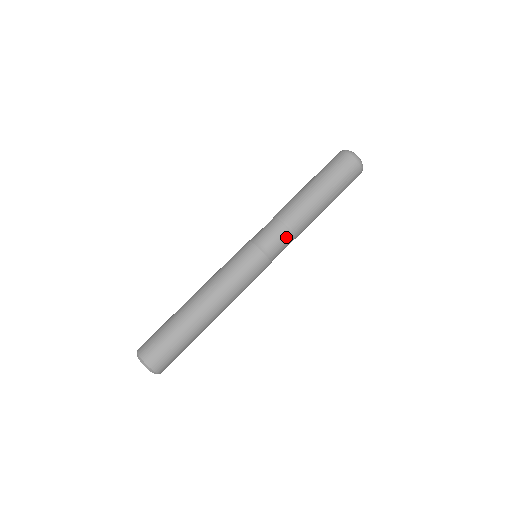
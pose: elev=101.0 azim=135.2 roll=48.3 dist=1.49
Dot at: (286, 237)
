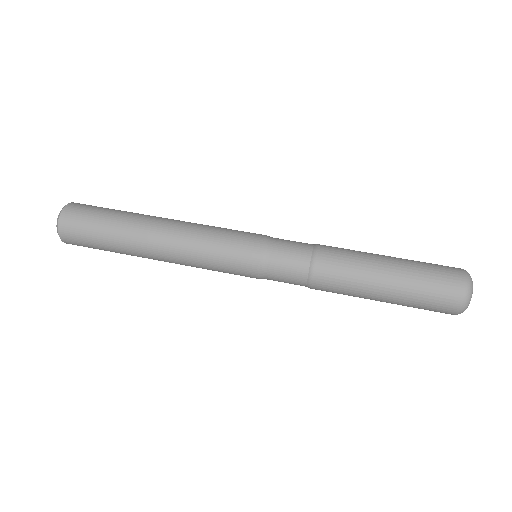
Dot at: (300, 267)
